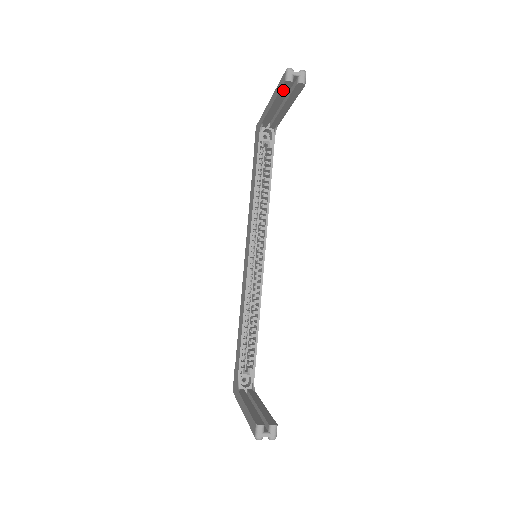
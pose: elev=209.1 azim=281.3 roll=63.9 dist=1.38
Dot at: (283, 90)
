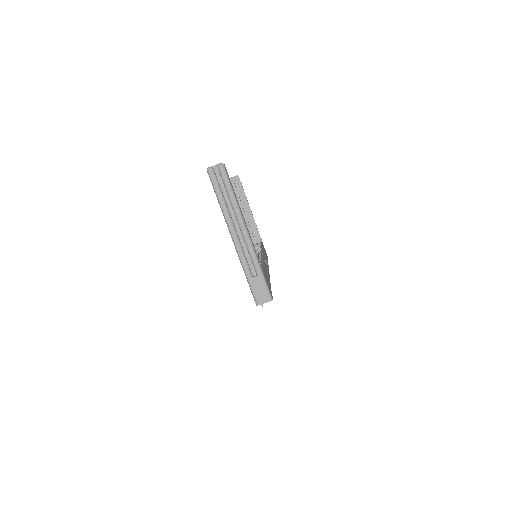
Dot at: occluded
